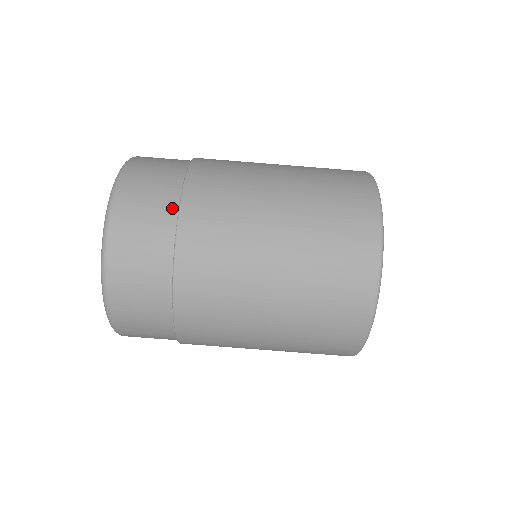
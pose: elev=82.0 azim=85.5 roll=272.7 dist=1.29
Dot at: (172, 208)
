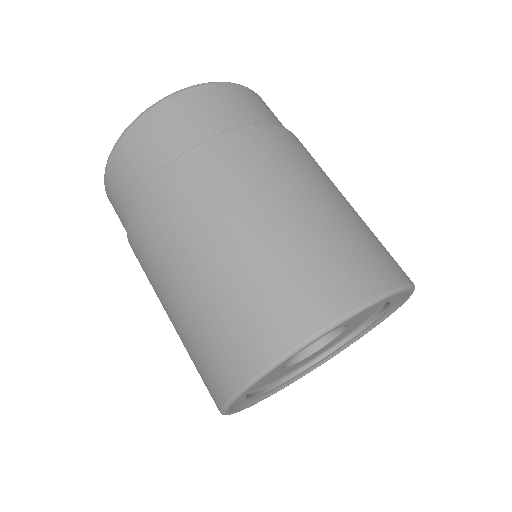
Dot at: (269, 122)
